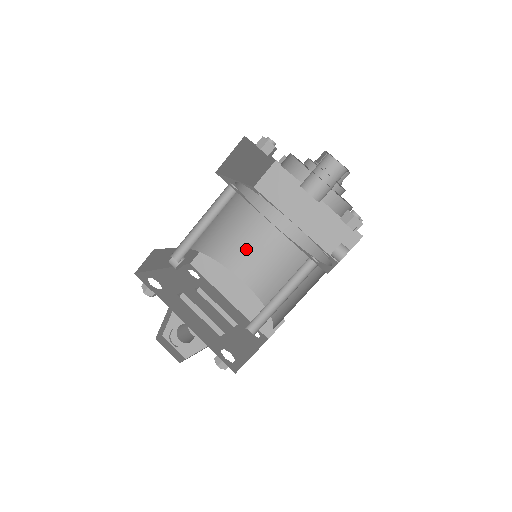
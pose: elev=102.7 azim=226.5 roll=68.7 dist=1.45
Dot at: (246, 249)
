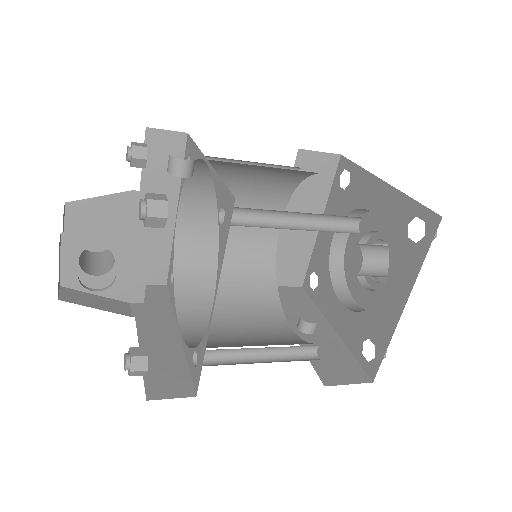
Dot at: occluded
